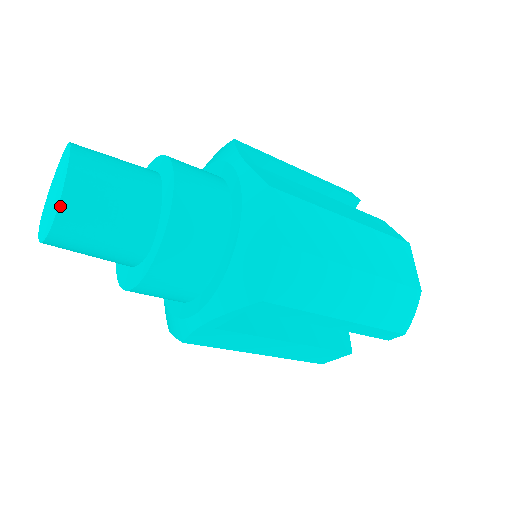
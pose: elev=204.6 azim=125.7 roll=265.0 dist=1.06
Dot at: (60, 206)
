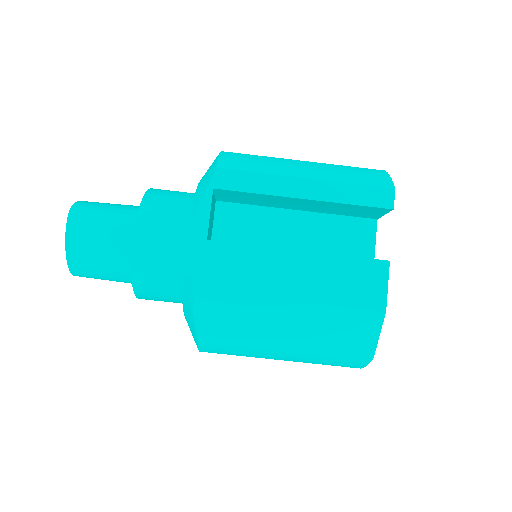
Dot at: (76, 203)
